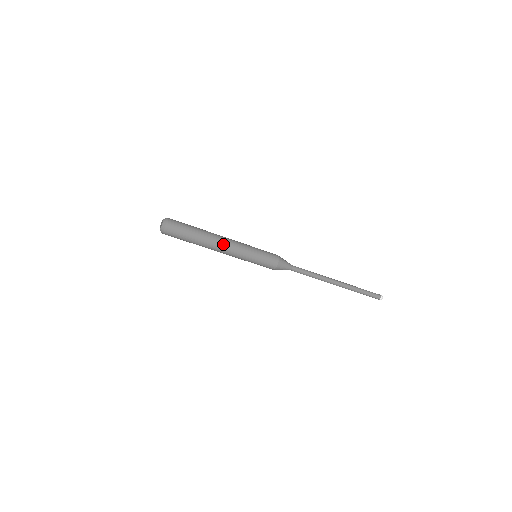
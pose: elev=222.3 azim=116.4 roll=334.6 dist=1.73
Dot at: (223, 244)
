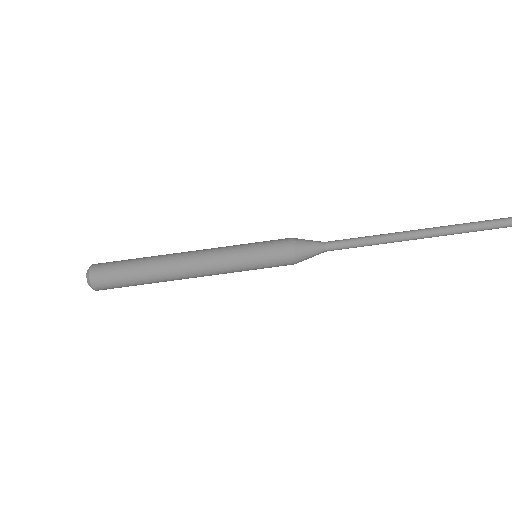
Dot at: (189, 253)
